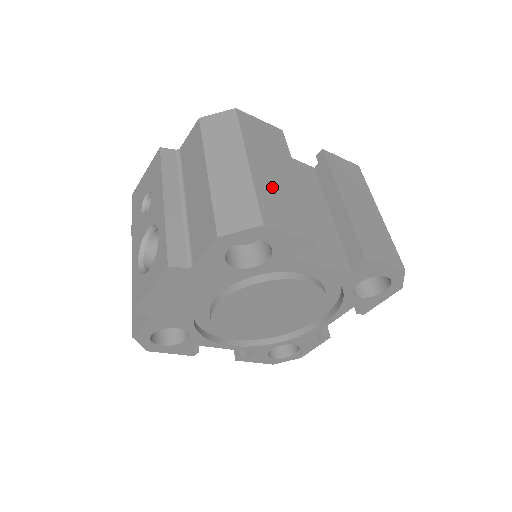
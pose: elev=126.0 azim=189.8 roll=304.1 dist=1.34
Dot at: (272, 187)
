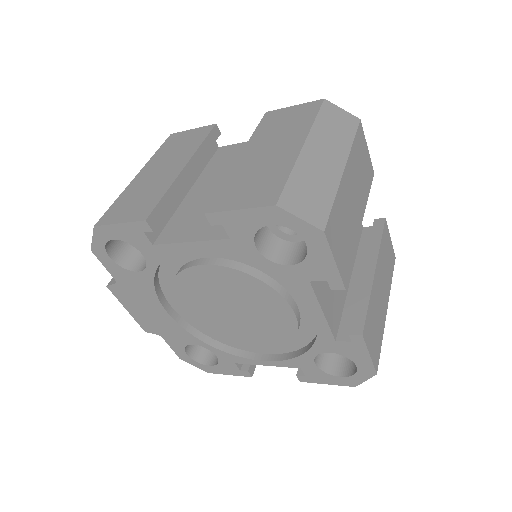
Dot at: (140, 188)
